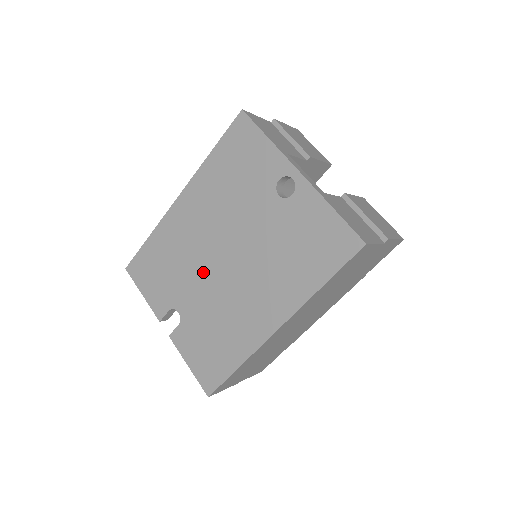
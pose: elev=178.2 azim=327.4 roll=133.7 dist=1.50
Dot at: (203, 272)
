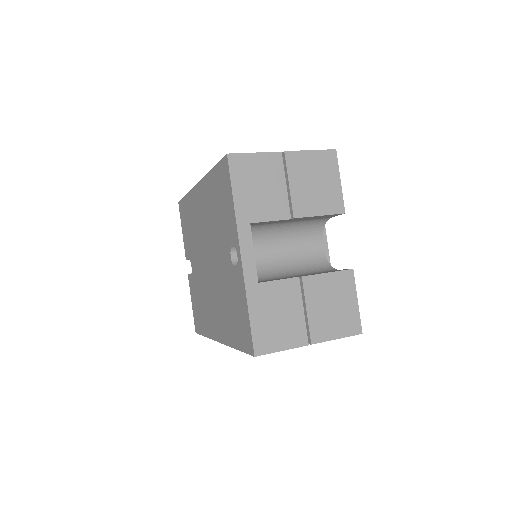
Dot at: (200, 257)
